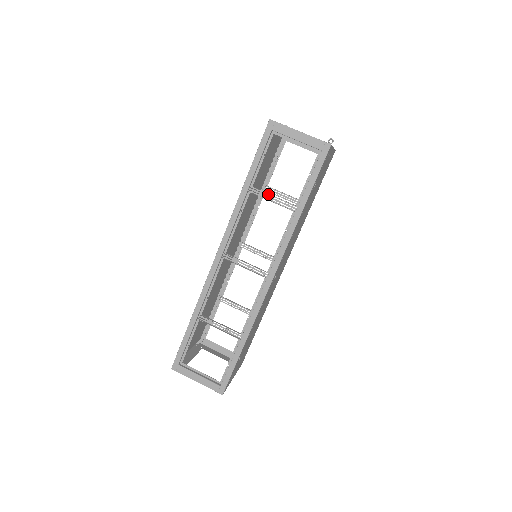
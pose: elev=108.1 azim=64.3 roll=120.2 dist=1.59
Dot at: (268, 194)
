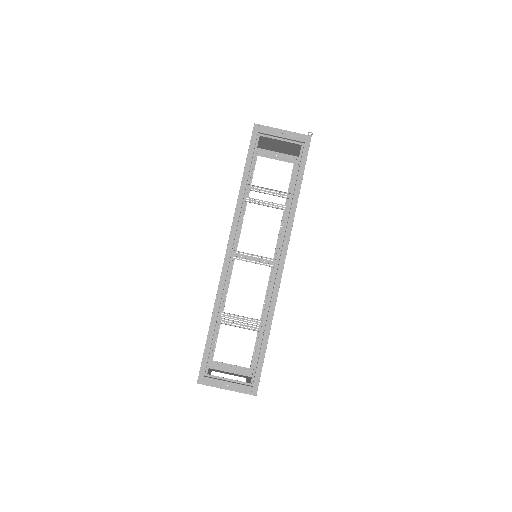
Dot at: (264, 188)
